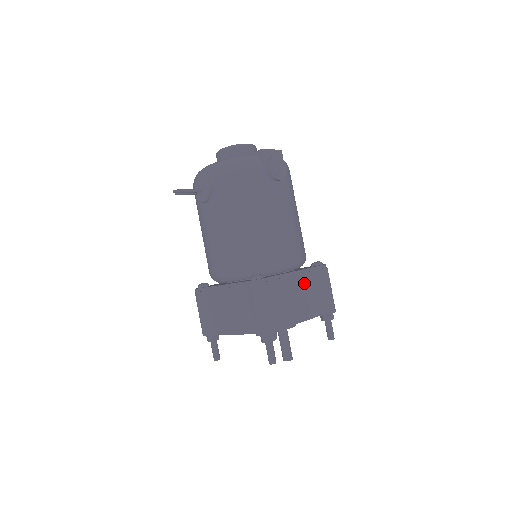
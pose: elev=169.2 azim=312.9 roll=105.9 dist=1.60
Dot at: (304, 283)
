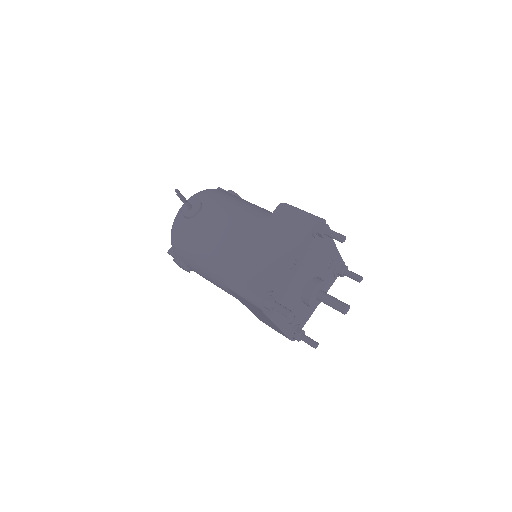
Dot at: occluded
